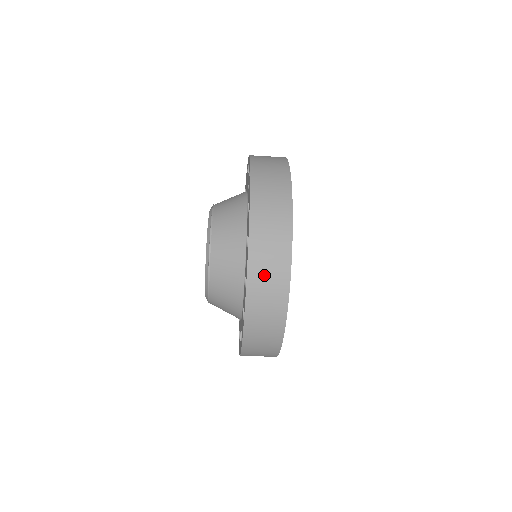
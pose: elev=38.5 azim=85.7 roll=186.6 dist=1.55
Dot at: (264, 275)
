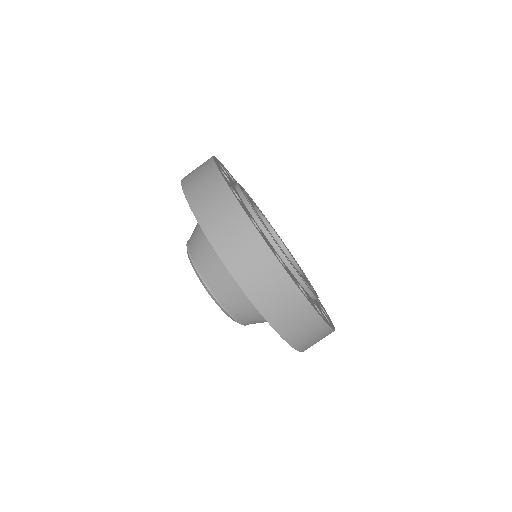
Dot at: (251, 272)
